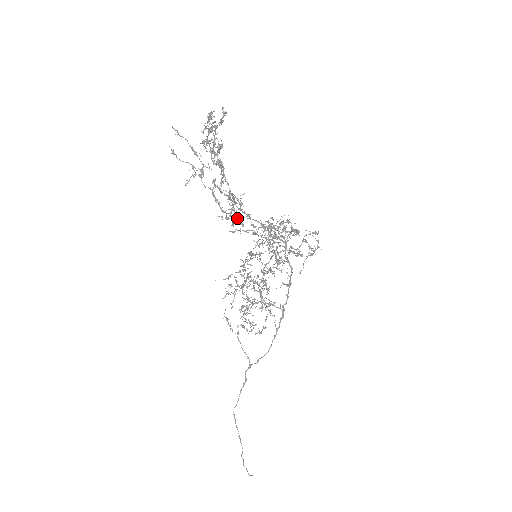
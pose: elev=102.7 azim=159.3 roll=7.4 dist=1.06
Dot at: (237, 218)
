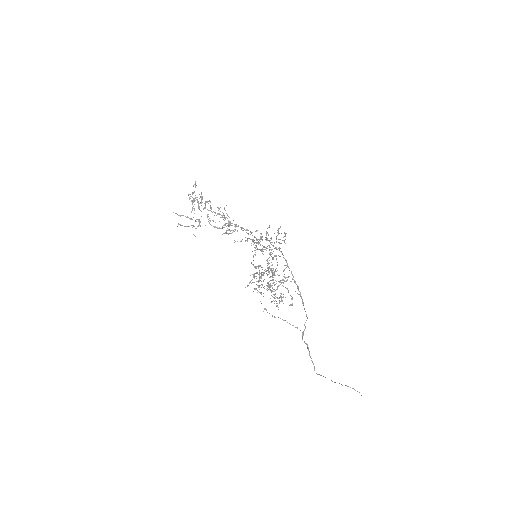
Dot at: (230, 225)
